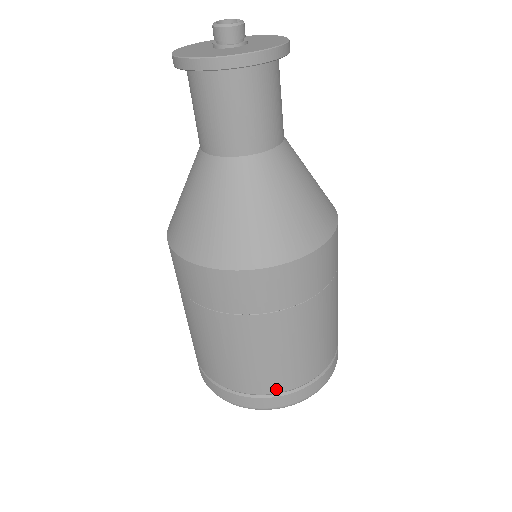
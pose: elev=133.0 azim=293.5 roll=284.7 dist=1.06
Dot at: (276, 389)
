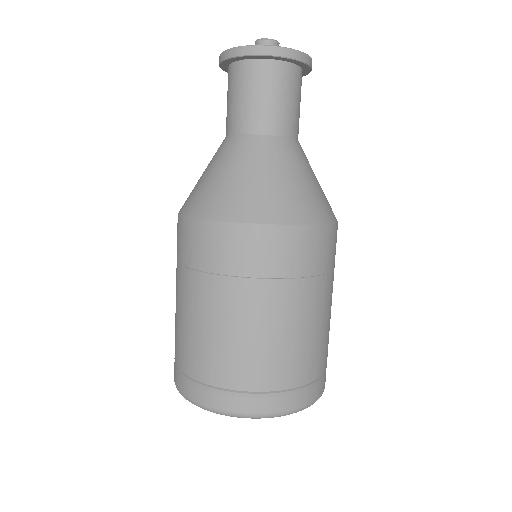
Dot at: (244, 385)
